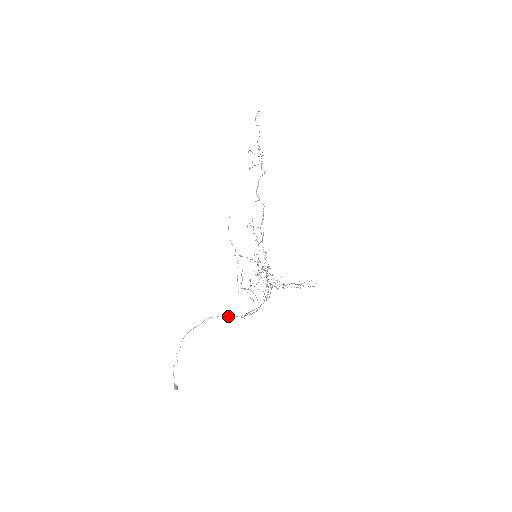
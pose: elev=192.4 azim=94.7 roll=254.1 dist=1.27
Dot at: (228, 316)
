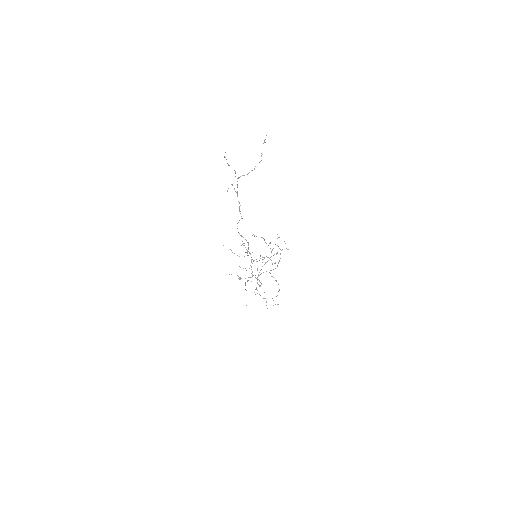
Dot at: occluded
